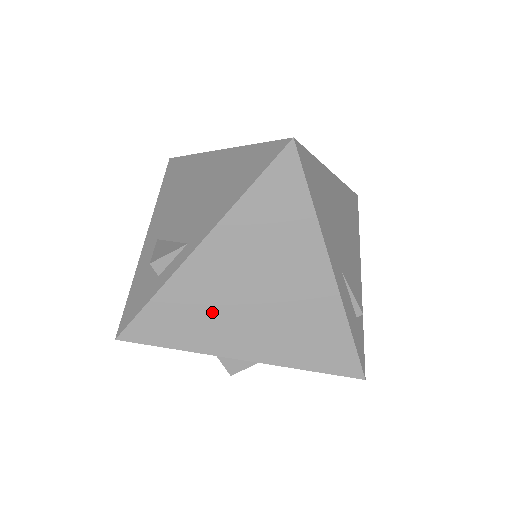
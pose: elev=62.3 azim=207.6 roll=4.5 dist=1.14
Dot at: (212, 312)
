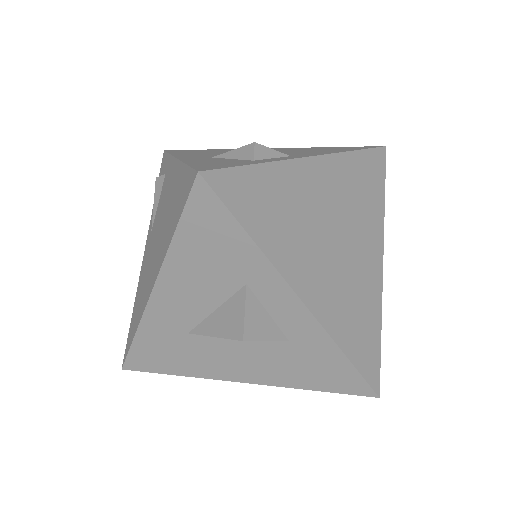
Dot at: (299, 224)
